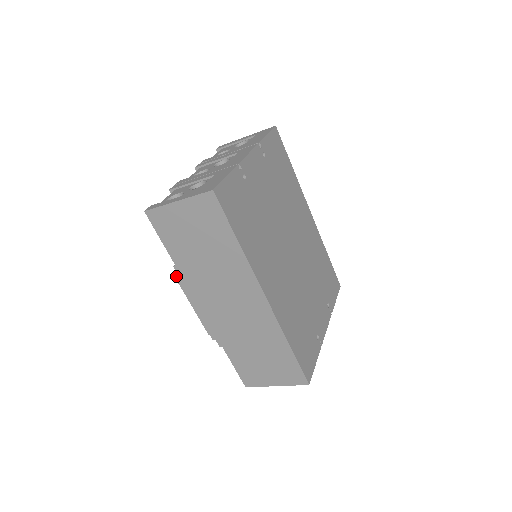
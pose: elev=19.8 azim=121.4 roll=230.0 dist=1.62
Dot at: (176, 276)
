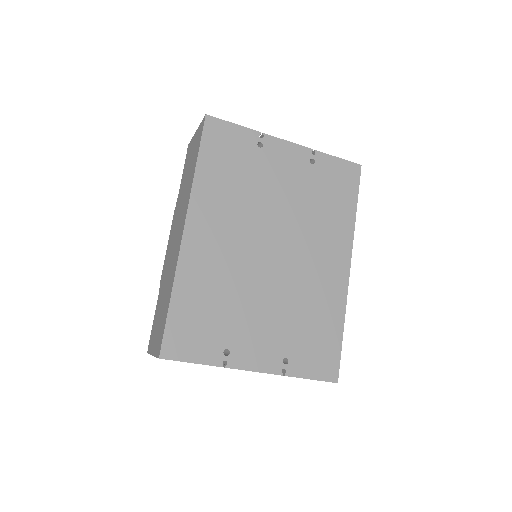
Dot at: (175, 208)
